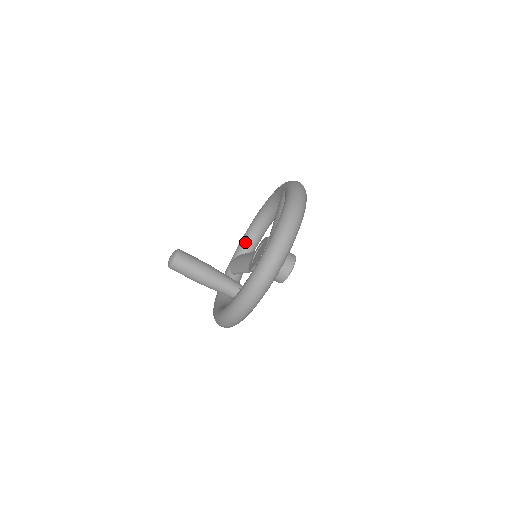
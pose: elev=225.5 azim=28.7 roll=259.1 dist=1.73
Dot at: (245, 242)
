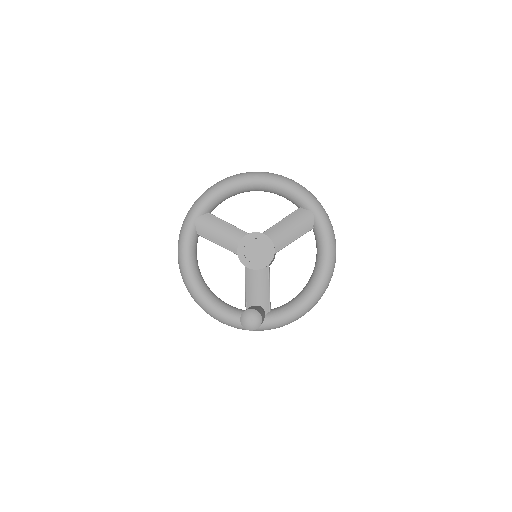
Dot at: (218, 201)
